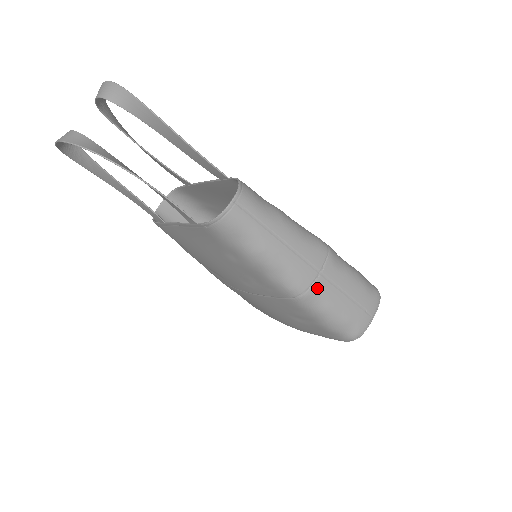
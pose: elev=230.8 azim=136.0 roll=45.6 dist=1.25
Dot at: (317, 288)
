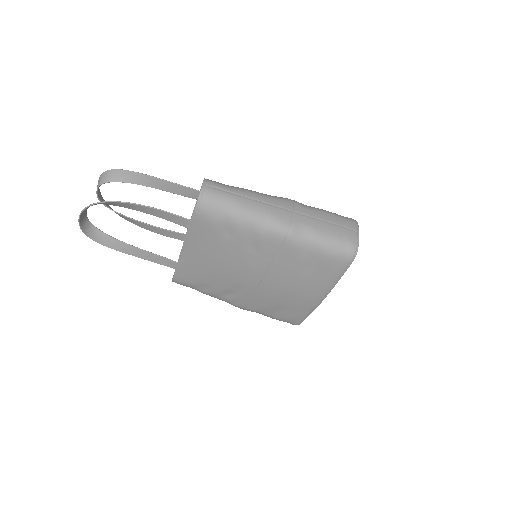
Dot at: (298, 222)
